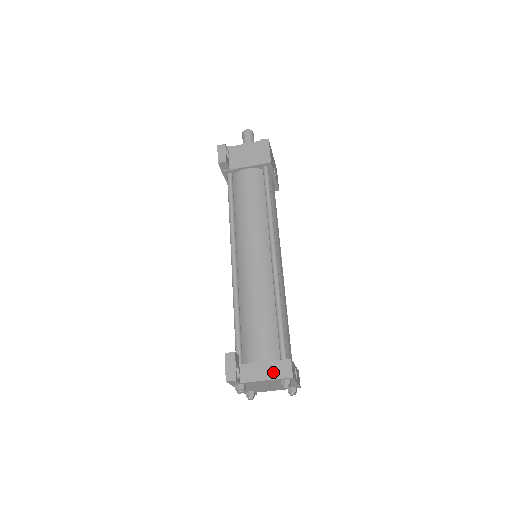
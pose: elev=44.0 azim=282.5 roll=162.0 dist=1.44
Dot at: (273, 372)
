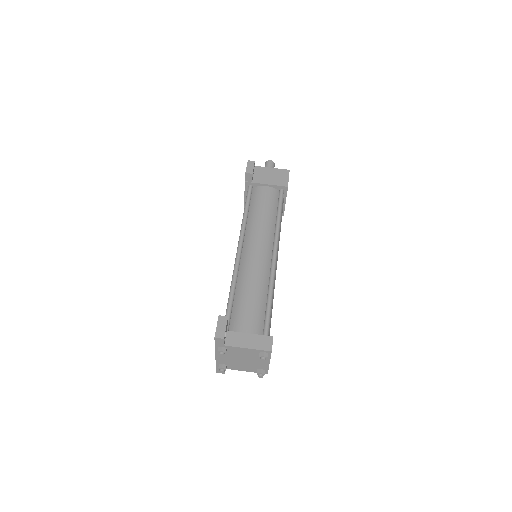
Dot at: (255, 343)
